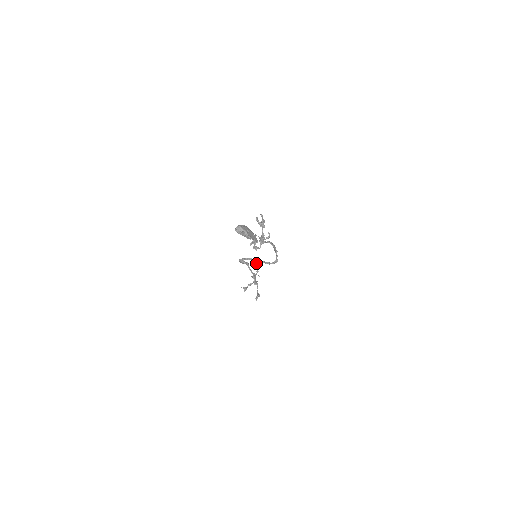
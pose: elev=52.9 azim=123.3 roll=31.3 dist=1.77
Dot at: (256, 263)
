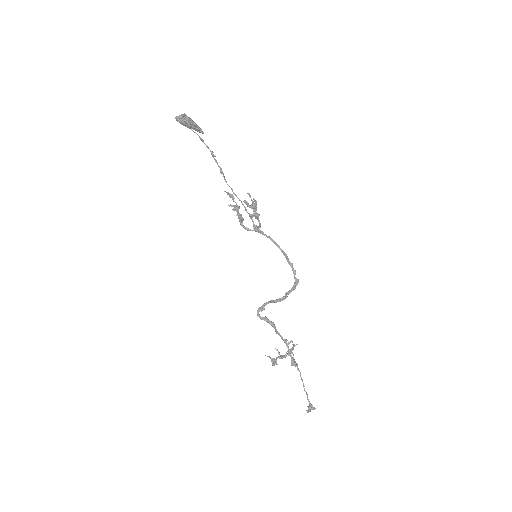
Dot at: (274, 300)
